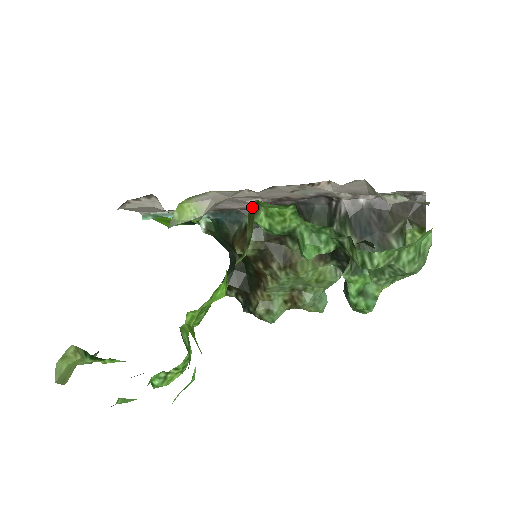
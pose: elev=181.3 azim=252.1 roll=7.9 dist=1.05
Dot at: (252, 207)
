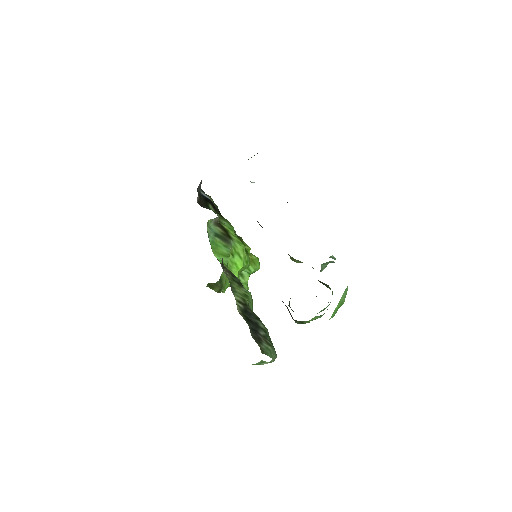
Dot at: (210, 283)
